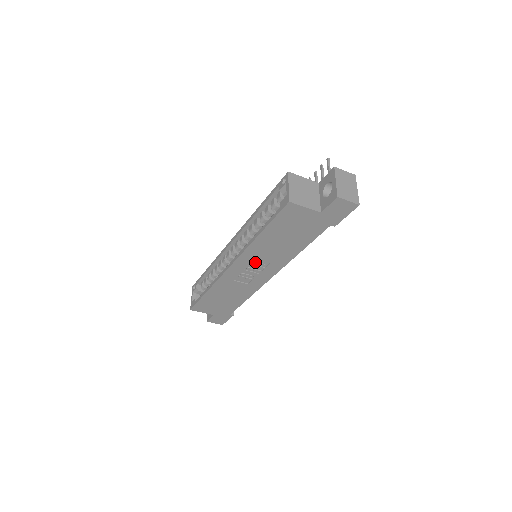
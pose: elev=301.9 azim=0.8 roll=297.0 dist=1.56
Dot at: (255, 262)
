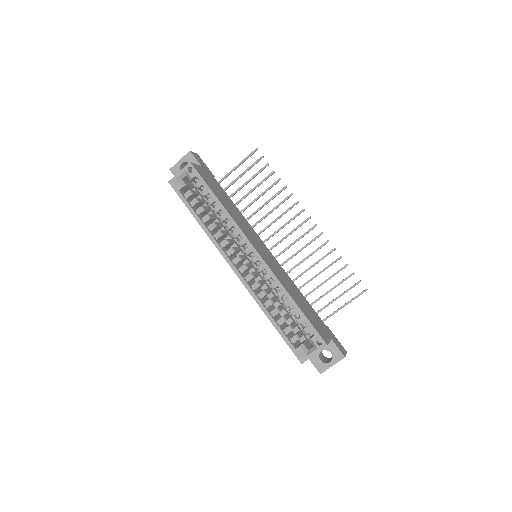
Dot at: occluded
